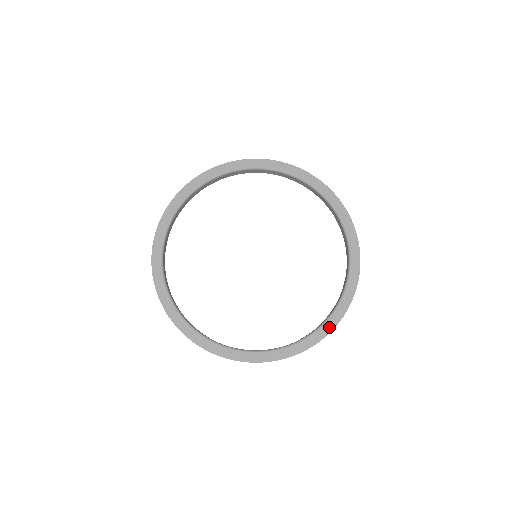
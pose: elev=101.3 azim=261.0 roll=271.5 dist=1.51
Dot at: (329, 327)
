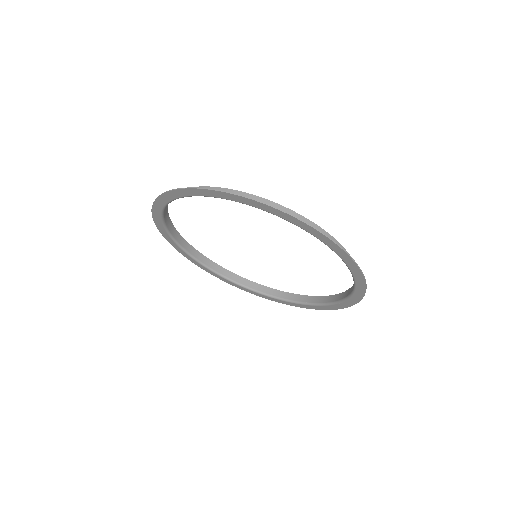
Dot at: (307, 307)
